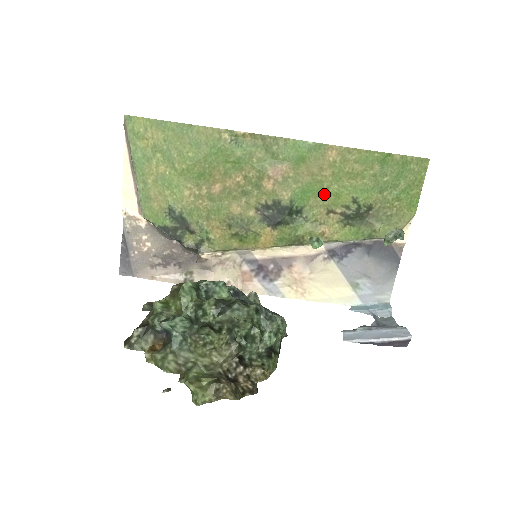
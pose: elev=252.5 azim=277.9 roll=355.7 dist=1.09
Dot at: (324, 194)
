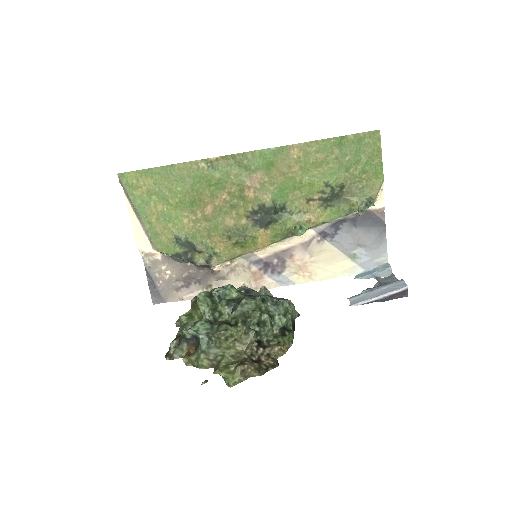
Dot at: (299, 187)
